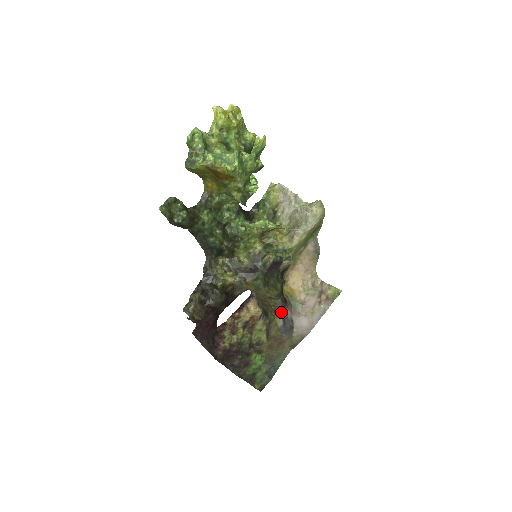
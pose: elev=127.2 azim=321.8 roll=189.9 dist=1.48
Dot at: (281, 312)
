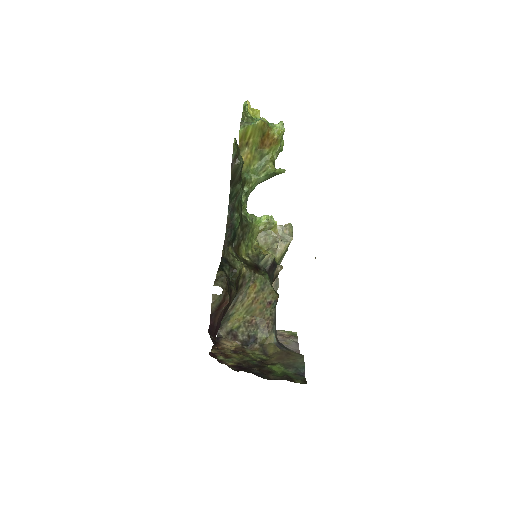
Dot at: (274, 328)
